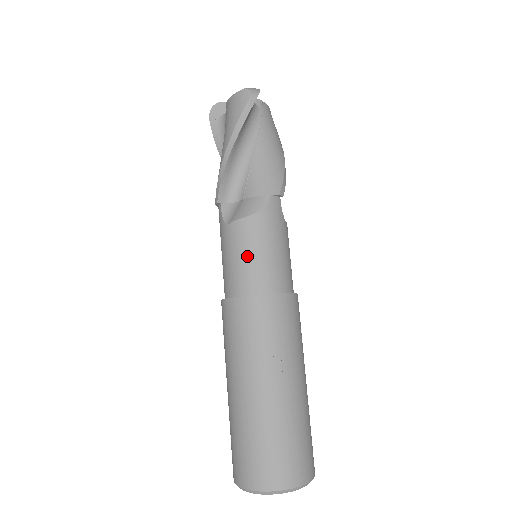
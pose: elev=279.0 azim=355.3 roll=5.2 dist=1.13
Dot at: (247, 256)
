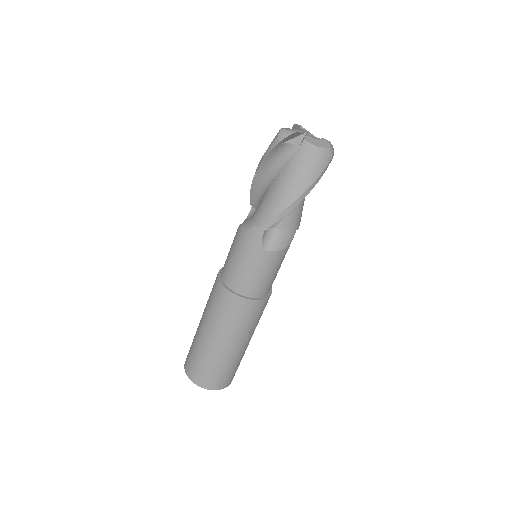
Dot at: (270, 275)
